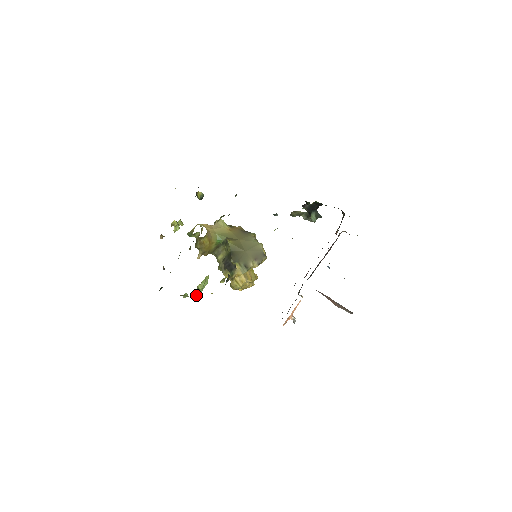
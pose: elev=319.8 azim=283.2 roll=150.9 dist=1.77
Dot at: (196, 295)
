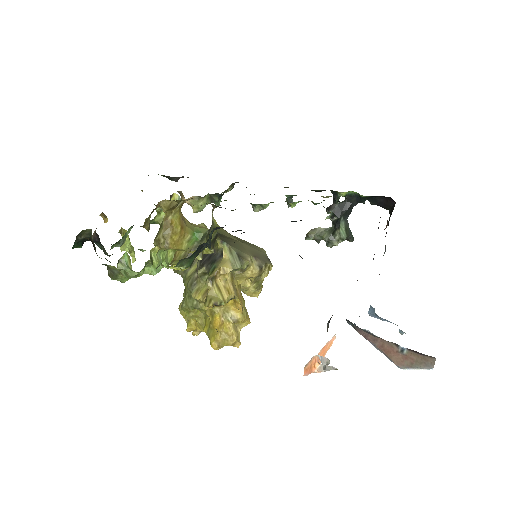
Dot at: occluded
